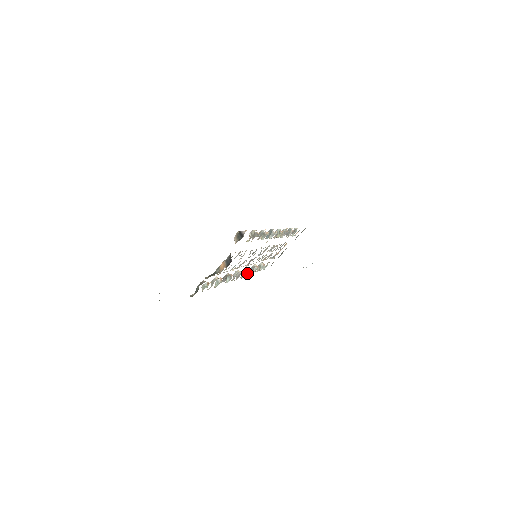
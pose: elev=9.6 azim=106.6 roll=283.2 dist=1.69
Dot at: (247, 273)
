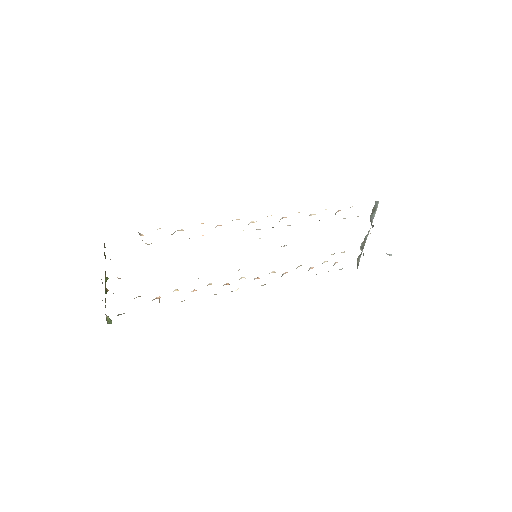
Dot at: occluded
